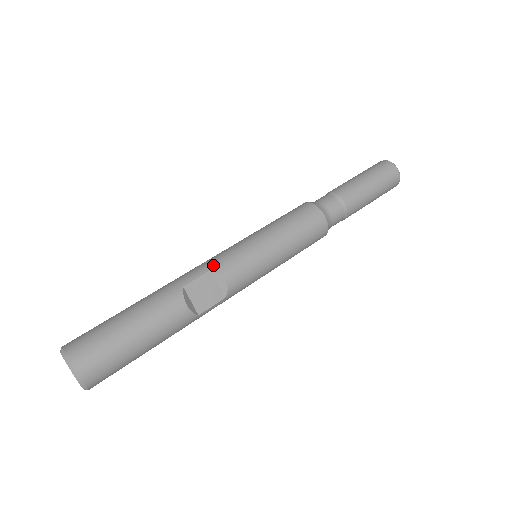
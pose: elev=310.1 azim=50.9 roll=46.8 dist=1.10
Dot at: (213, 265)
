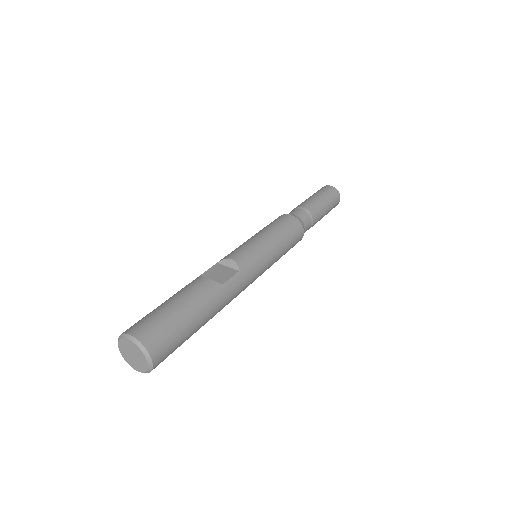
Dot at: (219, 262)
